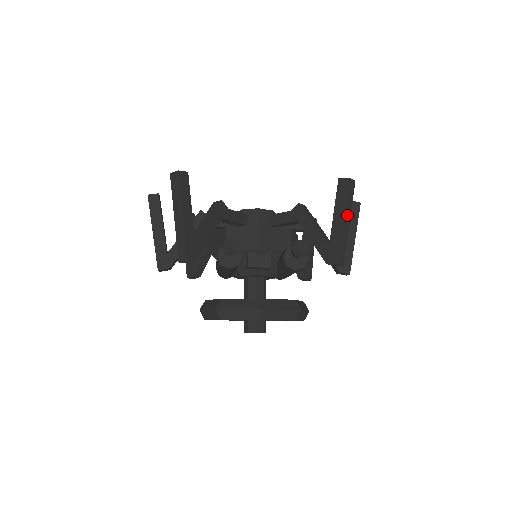
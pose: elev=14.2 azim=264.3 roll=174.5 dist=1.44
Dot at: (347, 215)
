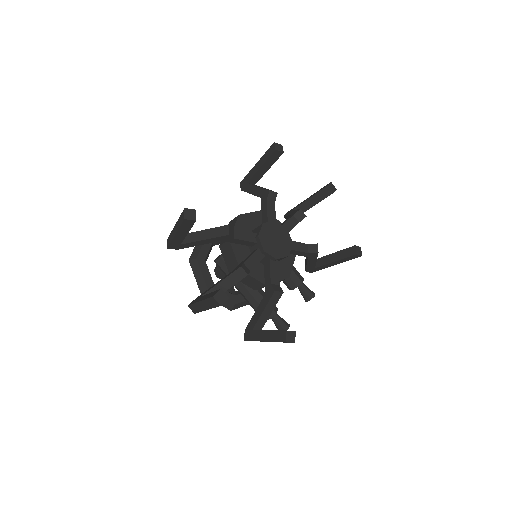
Dot at: occluded
